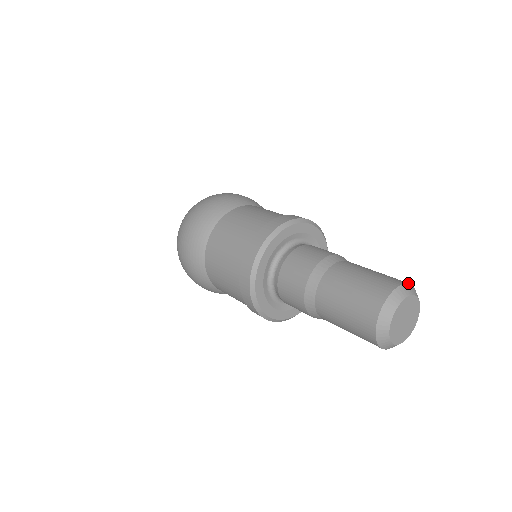
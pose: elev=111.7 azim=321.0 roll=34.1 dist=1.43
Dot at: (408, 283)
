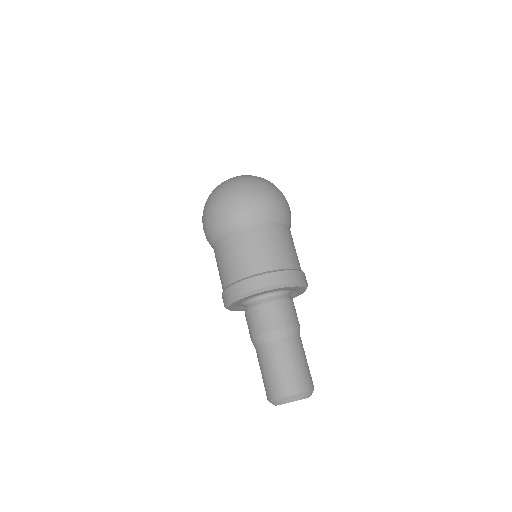
Dot at: (312, 390)
